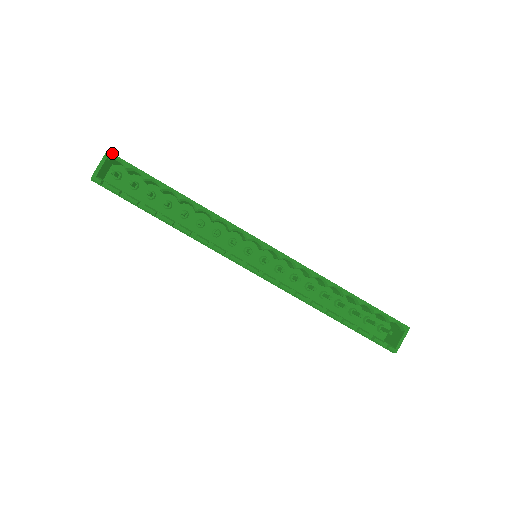
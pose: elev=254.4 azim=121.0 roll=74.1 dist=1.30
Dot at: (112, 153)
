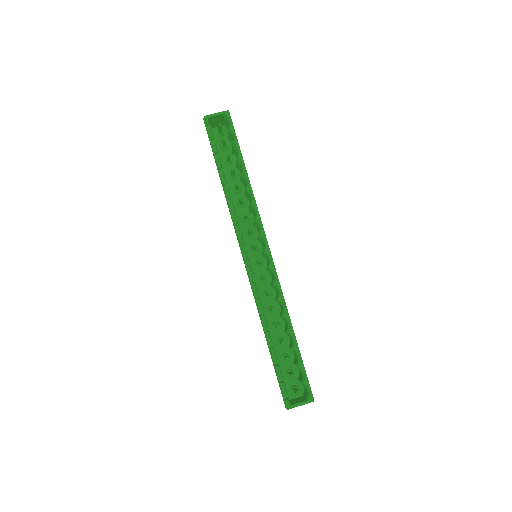
Dot at: occluded
